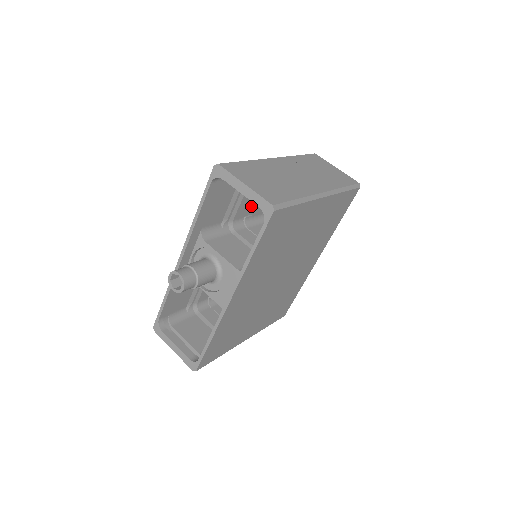
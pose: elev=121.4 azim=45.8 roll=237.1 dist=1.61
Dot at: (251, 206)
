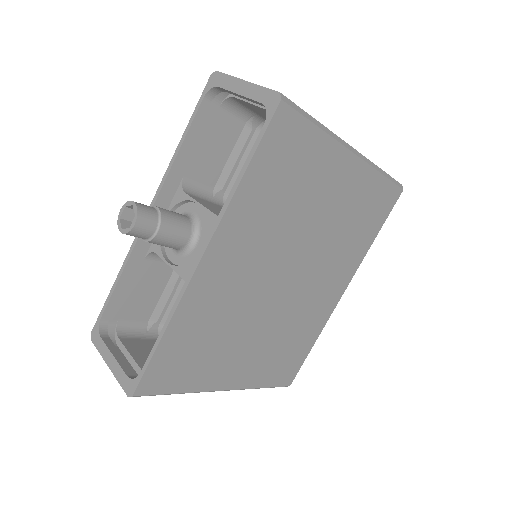
Dot at: occluded
